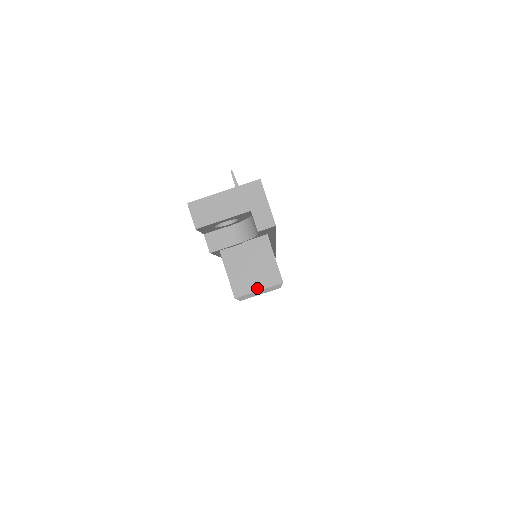
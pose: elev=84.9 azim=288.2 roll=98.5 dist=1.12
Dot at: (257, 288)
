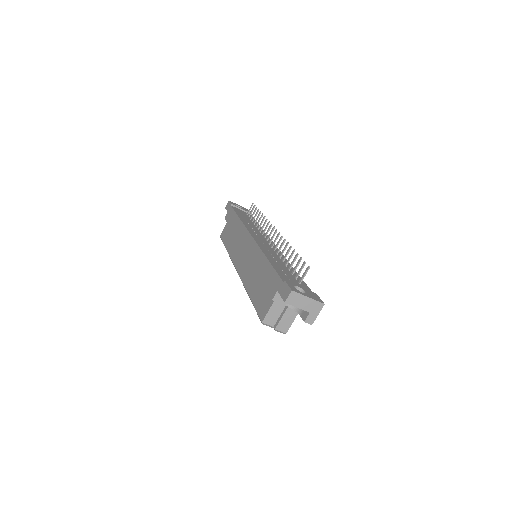
Dot at: (274, 325)
